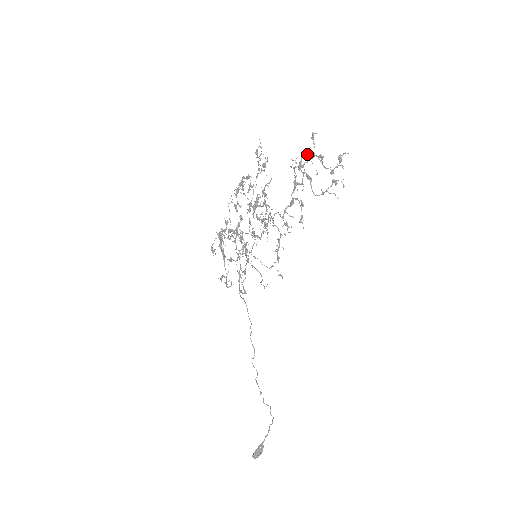
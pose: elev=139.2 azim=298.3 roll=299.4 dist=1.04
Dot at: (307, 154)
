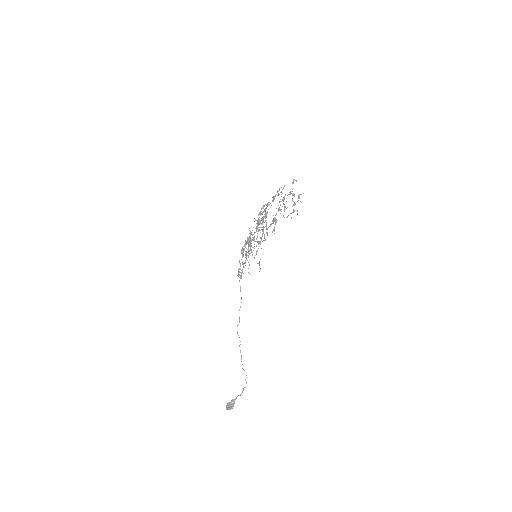
Dot at: (290, 192)
